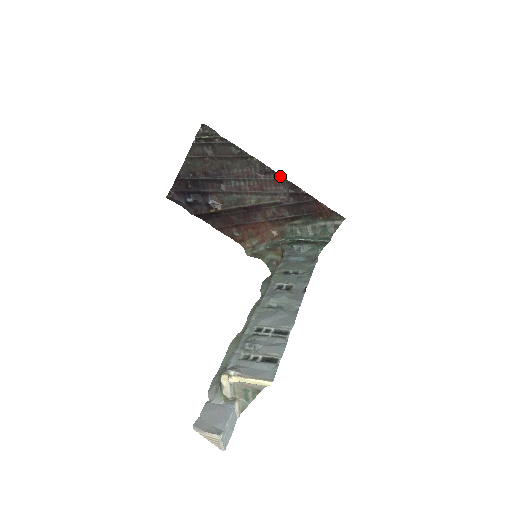
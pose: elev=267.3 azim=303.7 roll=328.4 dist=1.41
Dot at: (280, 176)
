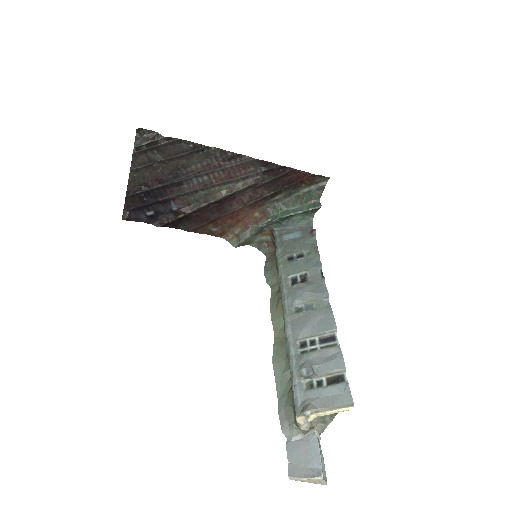
Dot at: (247, 157)
